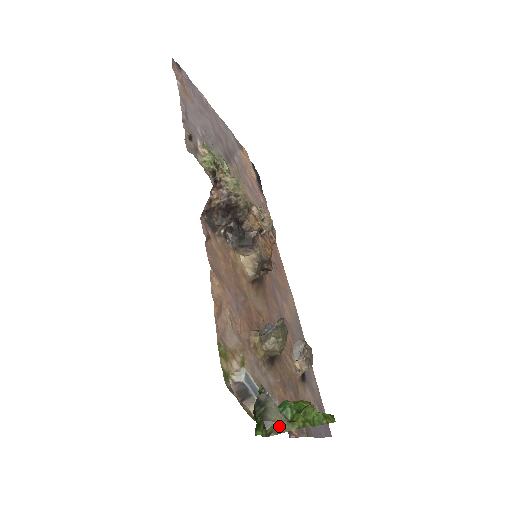
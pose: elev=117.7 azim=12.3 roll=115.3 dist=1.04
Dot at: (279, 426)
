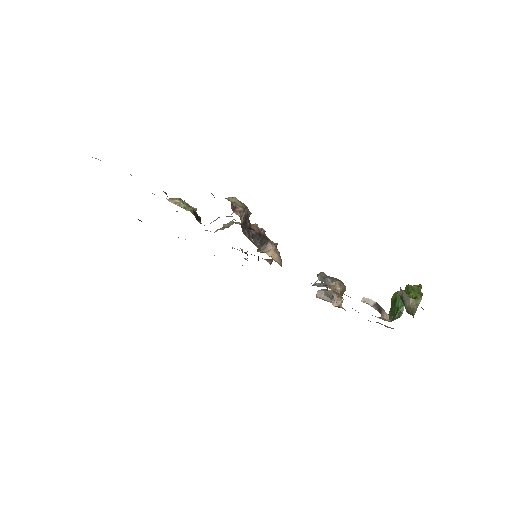
Dot at: (413, 306)
